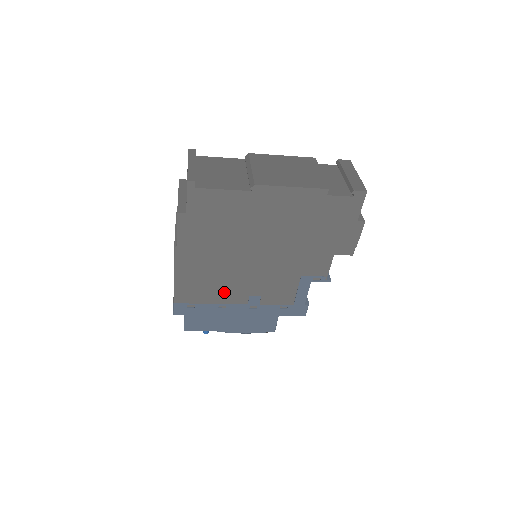
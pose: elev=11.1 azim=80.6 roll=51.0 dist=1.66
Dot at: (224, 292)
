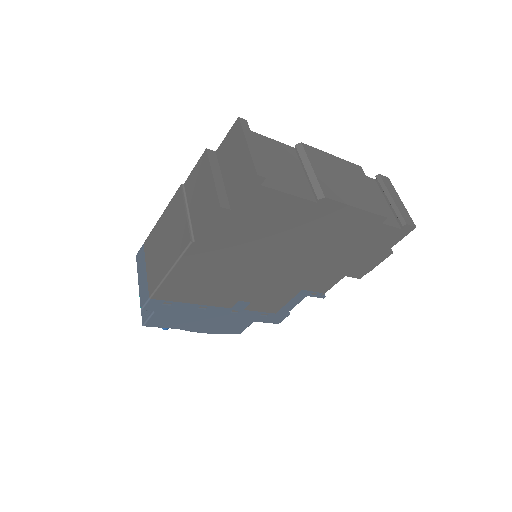
Dot at: (215, 294)
